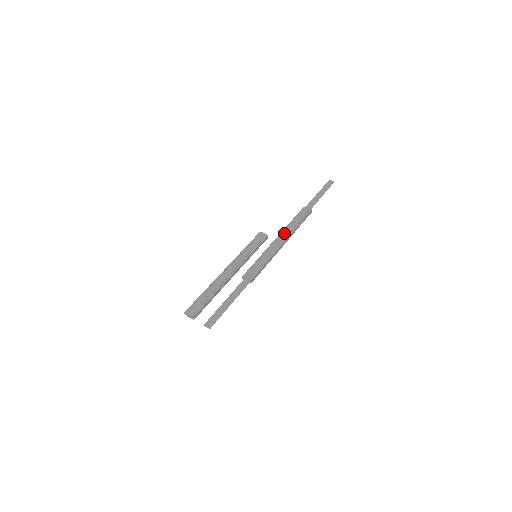
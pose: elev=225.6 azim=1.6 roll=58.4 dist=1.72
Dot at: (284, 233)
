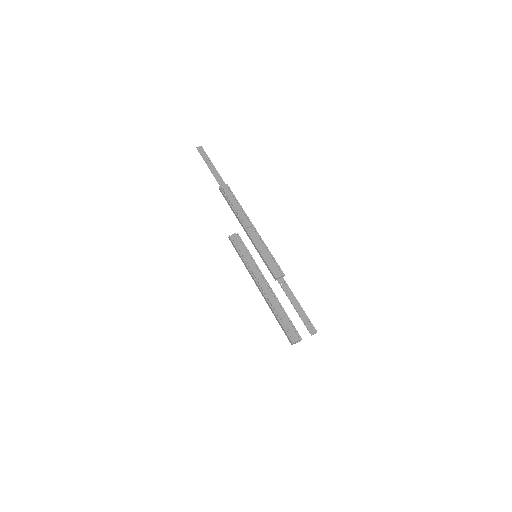
Dot at: (243, 220)
